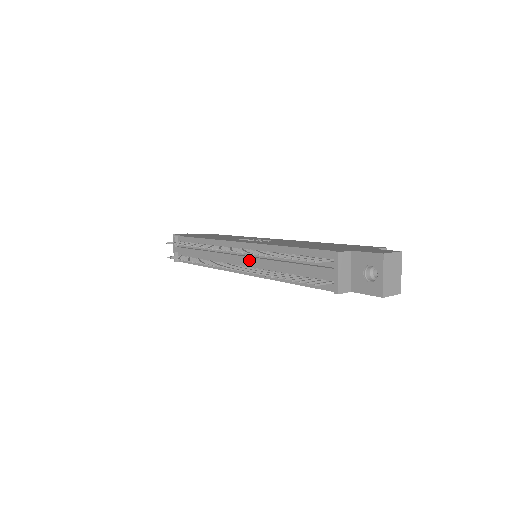
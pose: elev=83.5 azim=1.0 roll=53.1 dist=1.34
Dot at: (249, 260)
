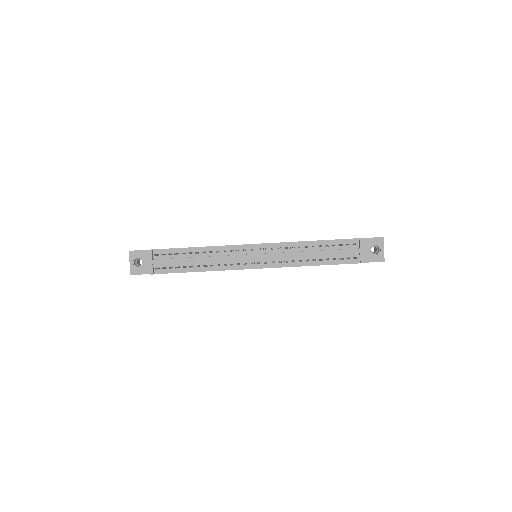
Dot at: (274, 255)
